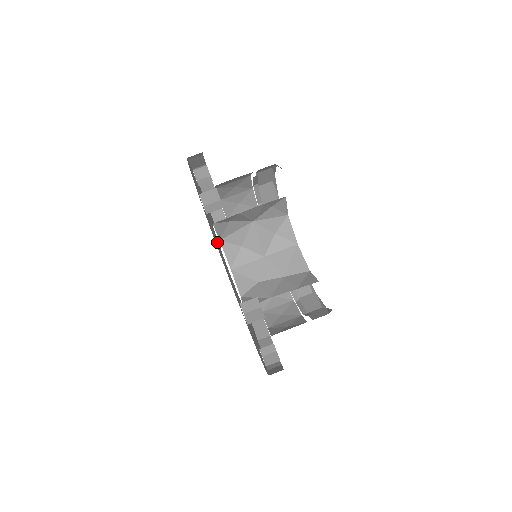
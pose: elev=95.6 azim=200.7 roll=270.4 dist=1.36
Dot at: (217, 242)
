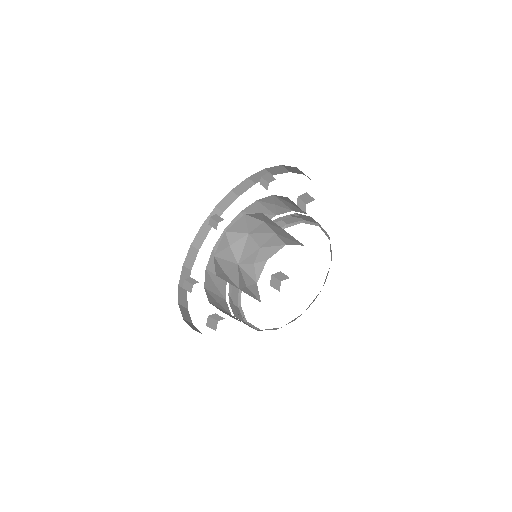
Dot at: occluded
